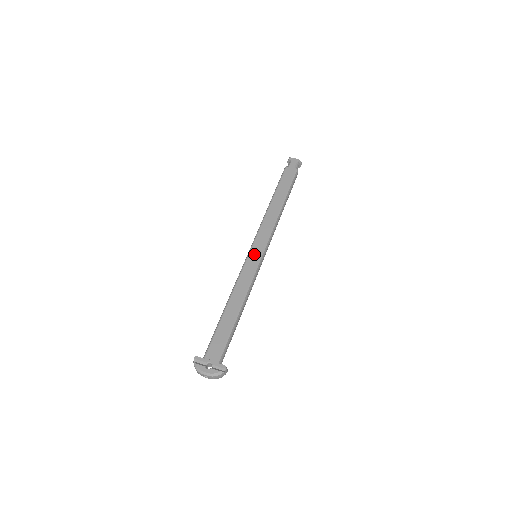
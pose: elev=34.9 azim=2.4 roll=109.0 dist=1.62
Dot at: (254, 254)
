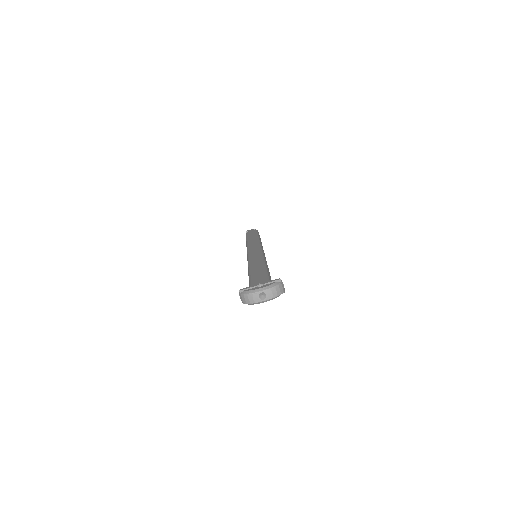
Dot at: (253, 251)
